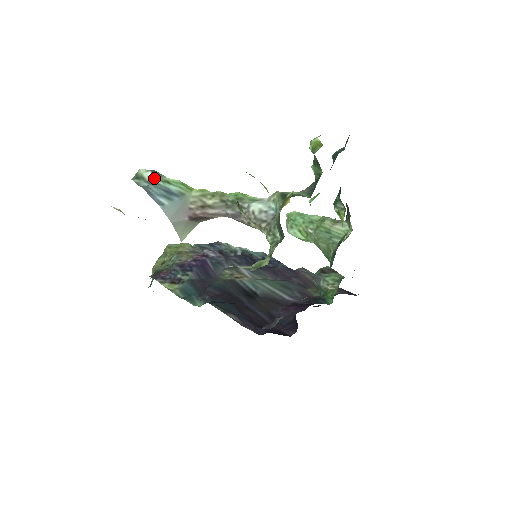
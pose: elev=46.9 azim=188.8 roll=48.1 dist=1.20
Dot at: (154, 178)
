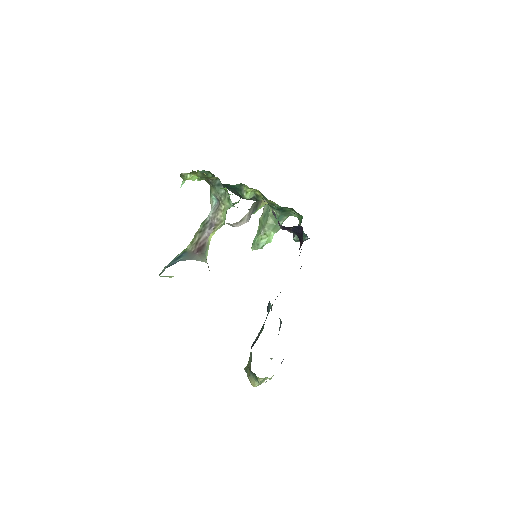
Dot at: (167, 265)
